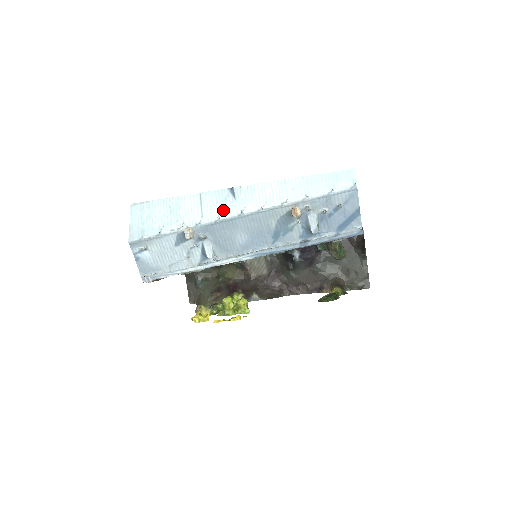
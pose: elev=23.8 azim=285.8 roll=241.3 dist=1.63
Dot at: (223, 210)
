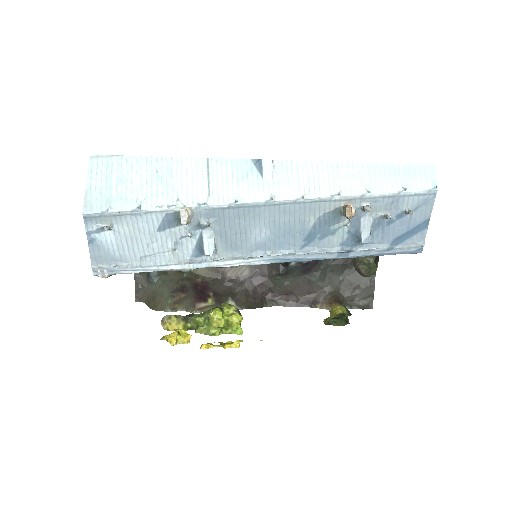
Dot at: (243, 190)
